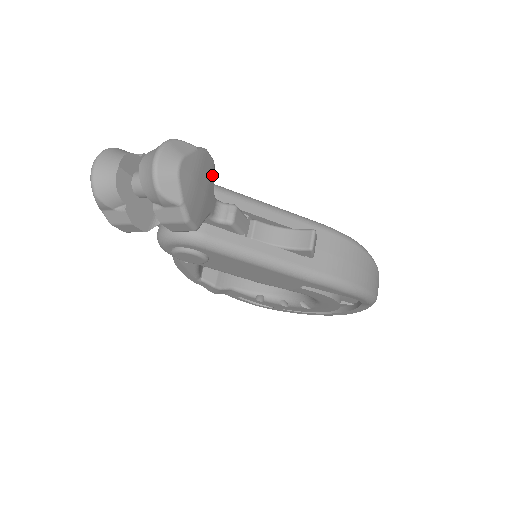
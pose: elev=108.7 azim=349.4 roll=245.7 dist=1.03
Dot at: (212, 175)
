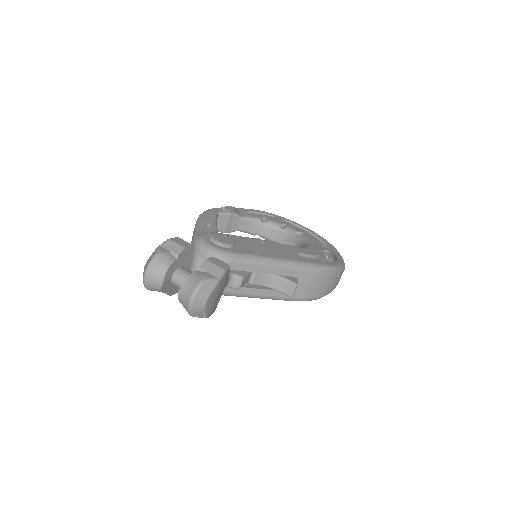
Dot at: occluded
